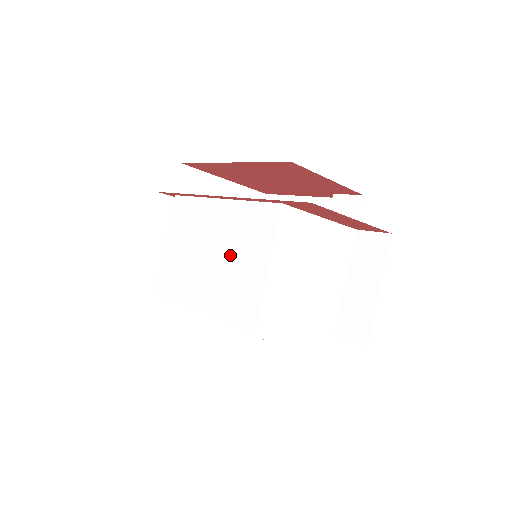
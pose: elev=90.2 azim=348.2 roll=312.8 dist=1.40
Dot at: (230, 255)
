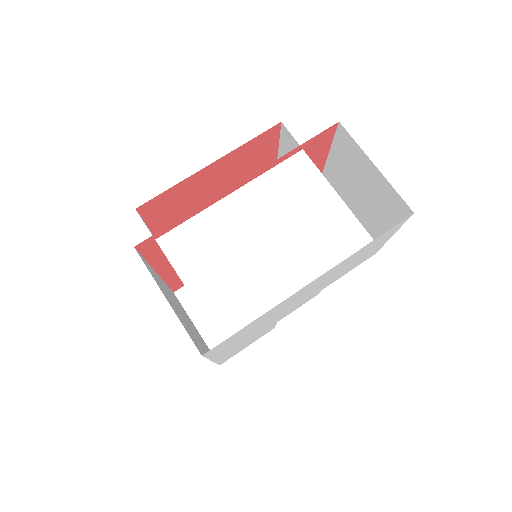
Dot at: (290, 219)
